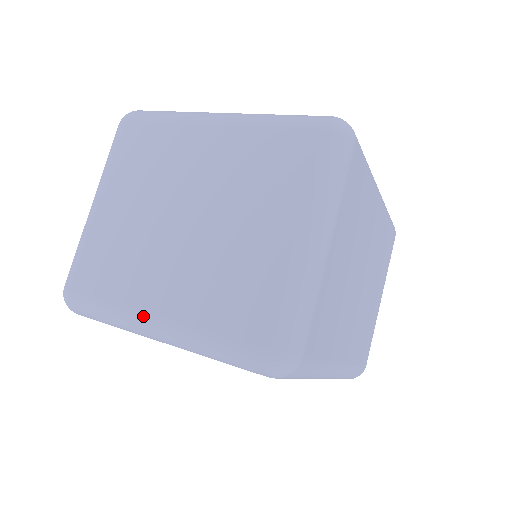
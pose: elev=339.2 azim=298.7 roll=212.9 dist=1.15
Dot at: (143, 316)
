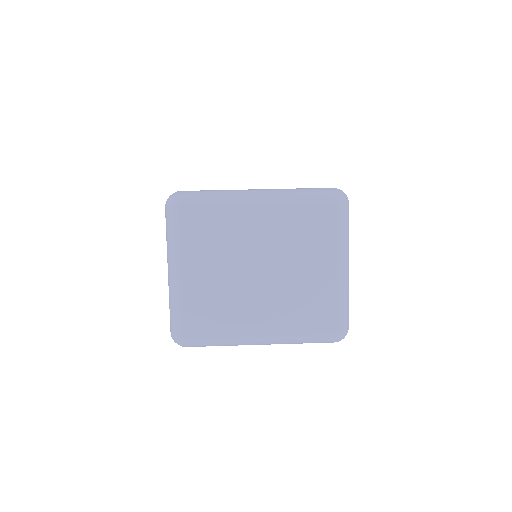
Dot at: (252, 337)
